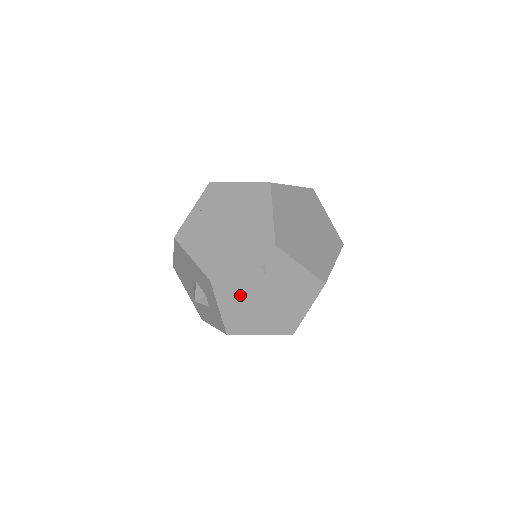
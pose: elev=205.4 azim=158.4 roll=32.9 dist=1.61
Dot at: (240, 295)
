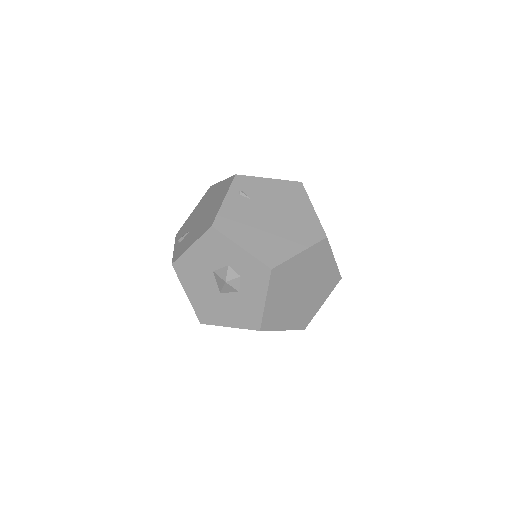
Dot at: (247, 226)
